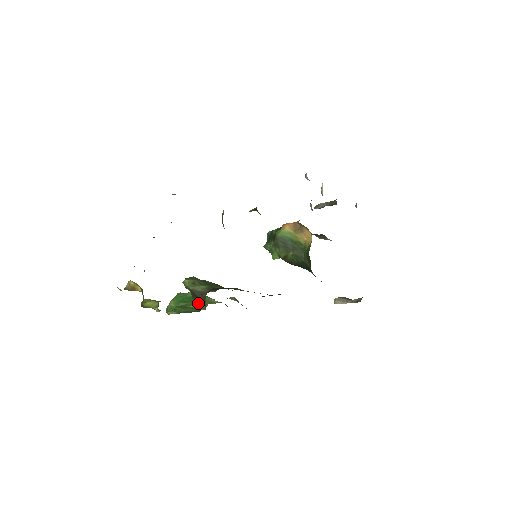
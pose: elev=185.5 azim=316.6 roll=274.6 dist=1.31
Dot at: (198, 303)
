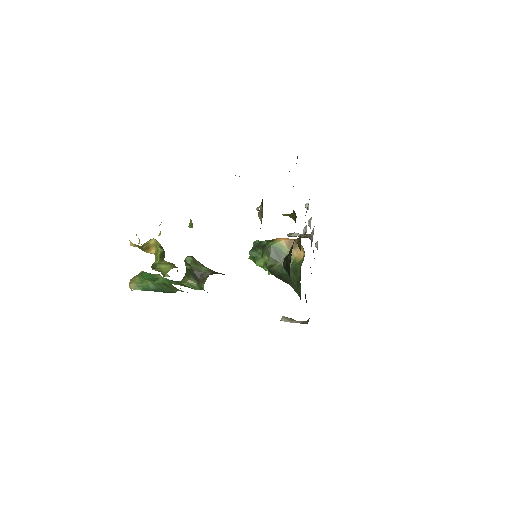
Dot at: (191, 282)
